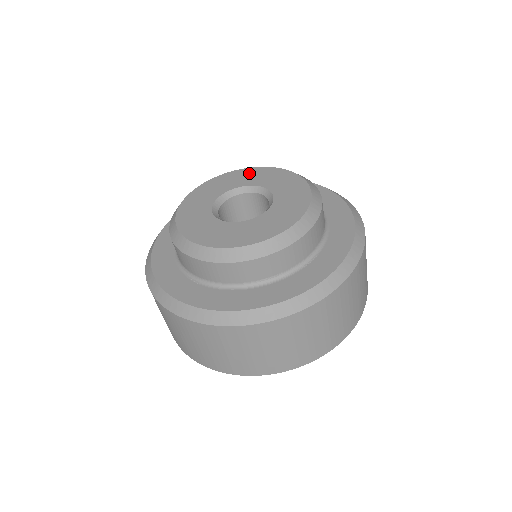
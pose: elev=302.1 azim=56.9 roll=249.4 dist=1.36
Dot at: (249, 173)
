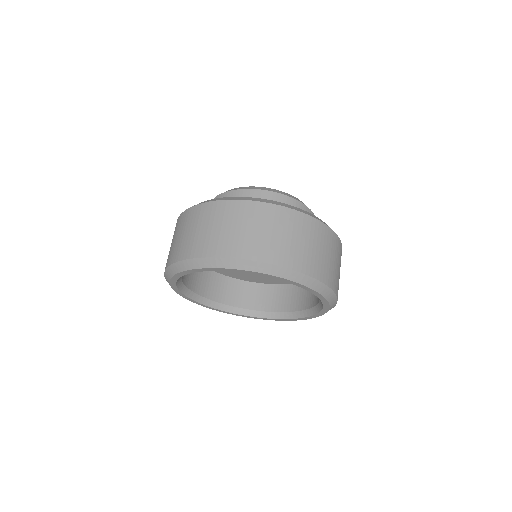
Dot at: occluded
